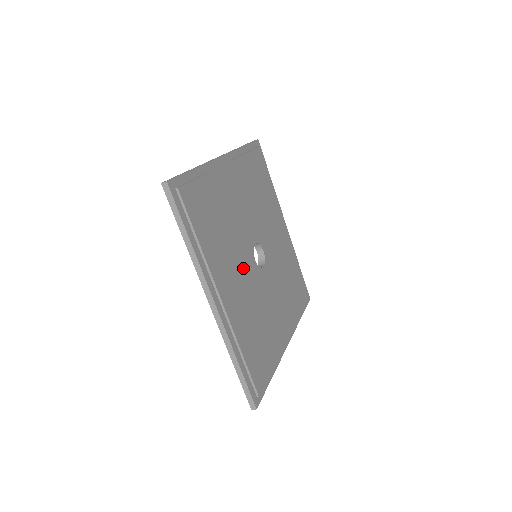
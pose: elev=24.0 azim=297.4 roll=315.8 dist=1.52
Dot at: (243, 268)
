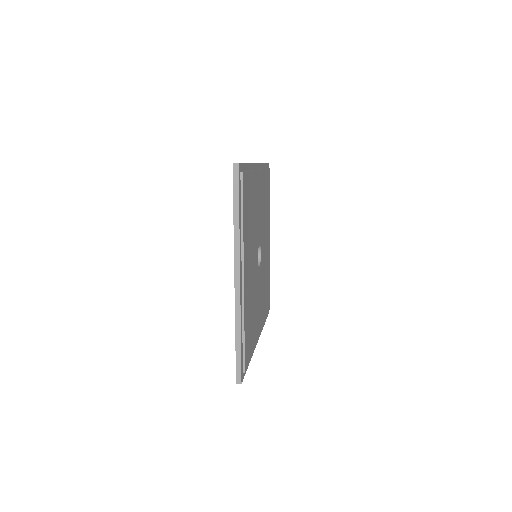
Dot at: (253, 260)
